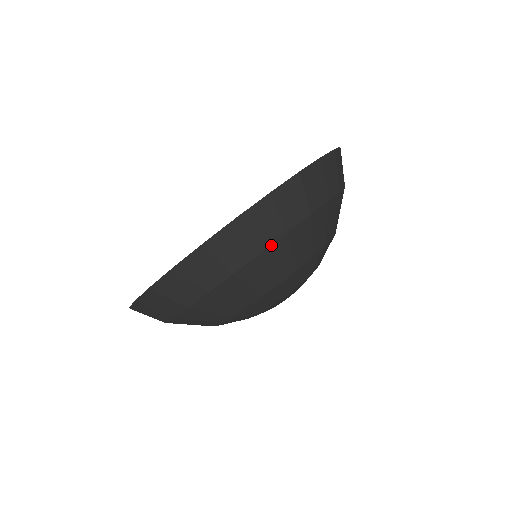
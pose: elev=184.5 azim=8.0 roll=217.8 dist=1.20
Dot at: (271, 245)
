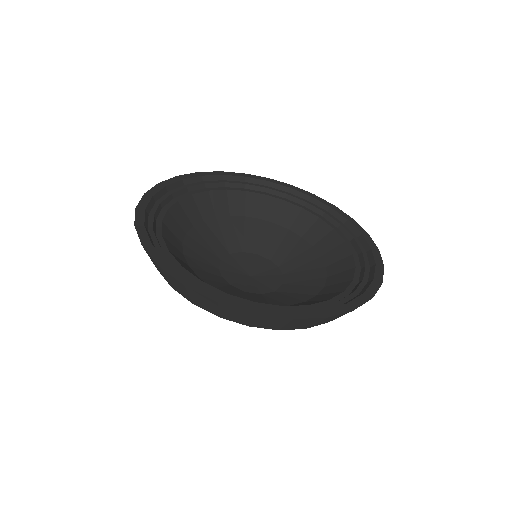
Dot at: occluded
